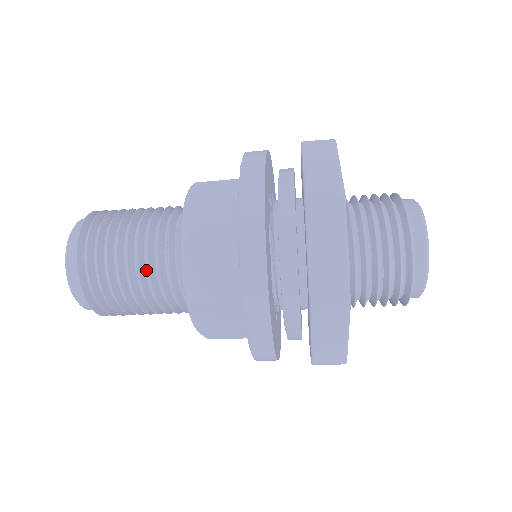
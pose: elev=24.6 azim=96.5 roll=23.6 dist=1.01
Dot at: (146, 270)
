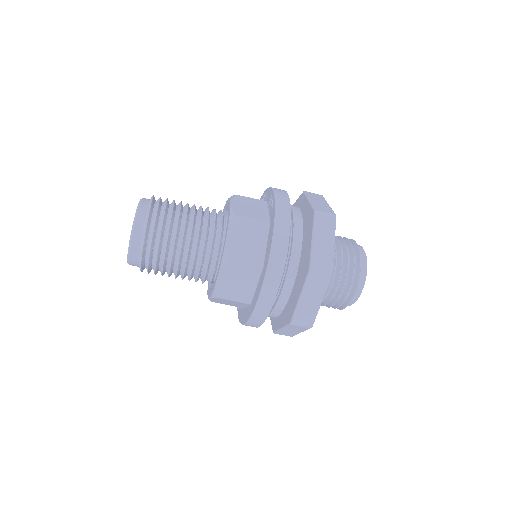
Dot at: (197, 215)
